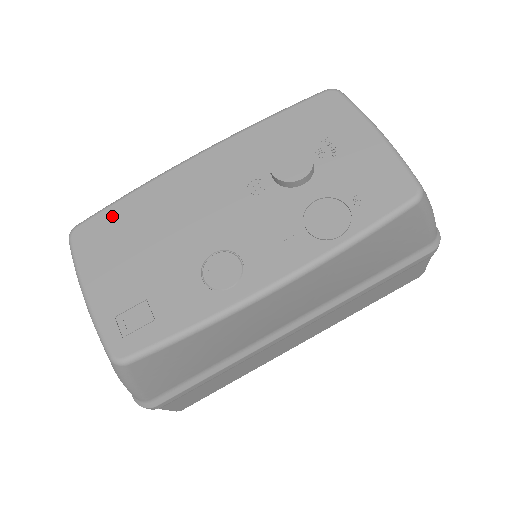
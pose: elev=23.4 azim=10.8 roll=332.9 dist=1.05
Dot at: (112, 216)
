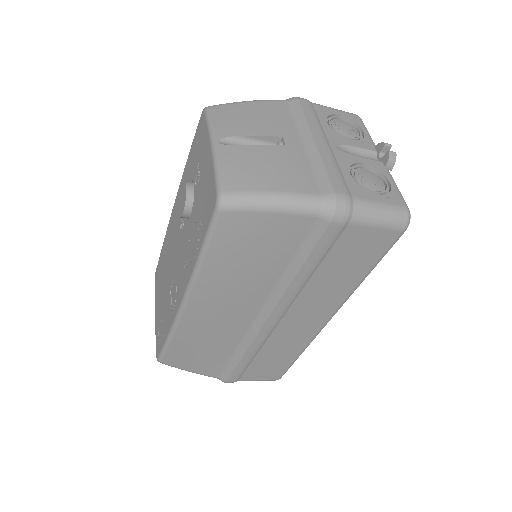
Dot at: (160, 261)
